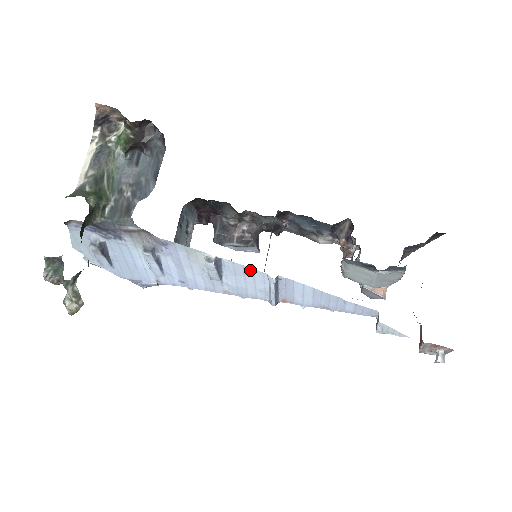
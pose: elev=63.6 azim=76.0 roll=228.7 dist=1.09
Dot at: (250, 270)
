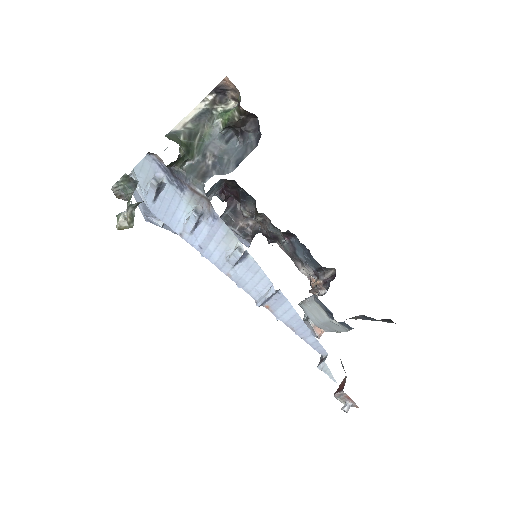
Dot at: (263, 274)
